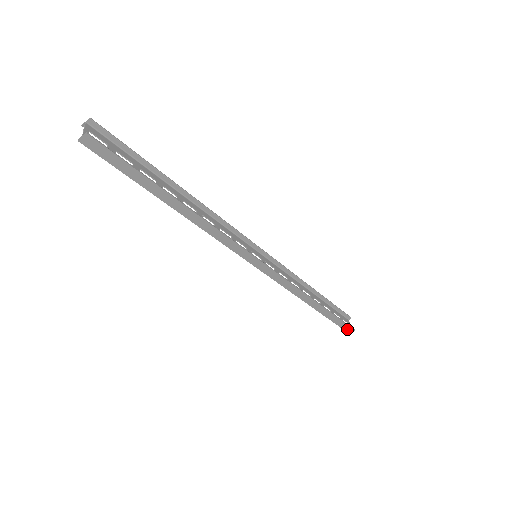
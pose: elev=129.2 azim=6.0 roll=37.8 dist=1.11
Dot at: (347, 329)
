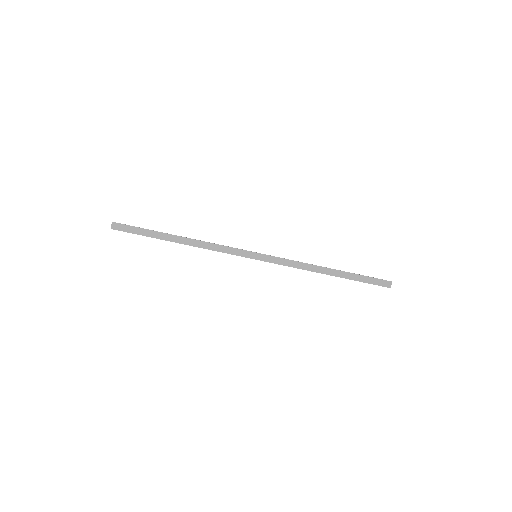
Dot at: (385, 284)
